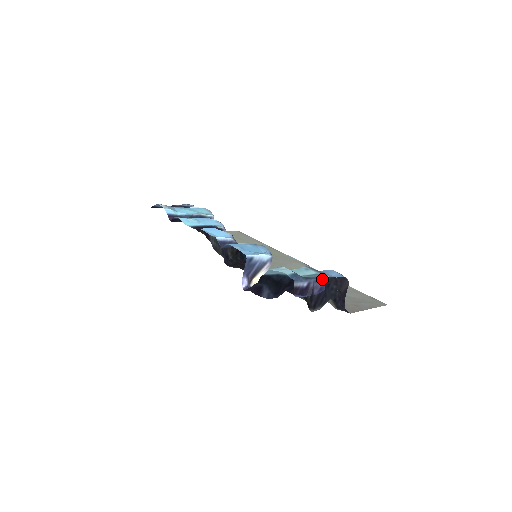
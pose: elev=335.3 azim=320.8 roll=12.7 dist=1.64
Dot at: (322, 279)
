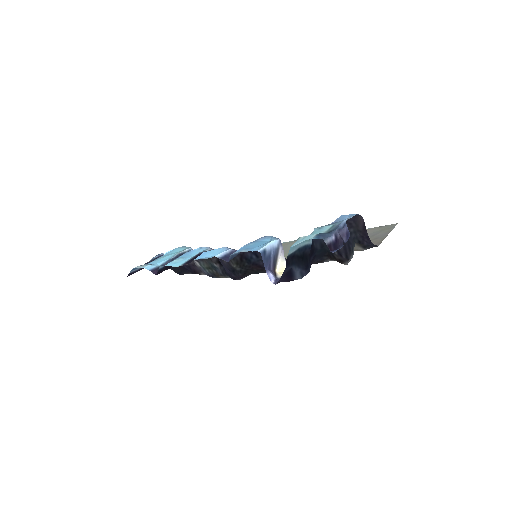
Dot at: (342, 225)
